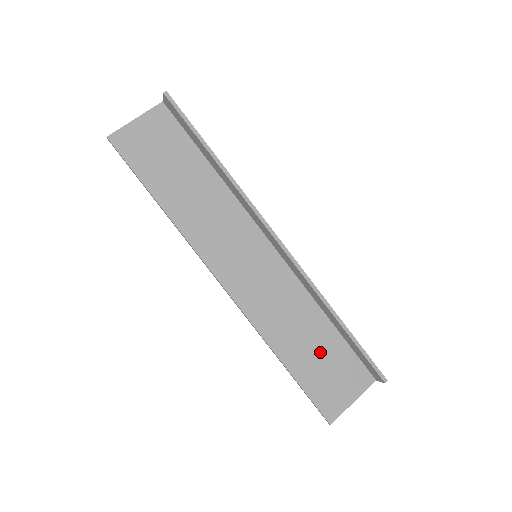
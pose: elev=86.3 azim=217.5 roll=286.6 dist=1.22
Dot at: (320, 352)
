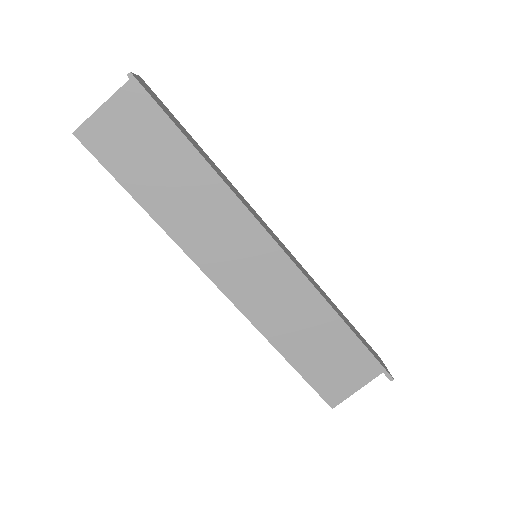
Dot at: (325, 348)
